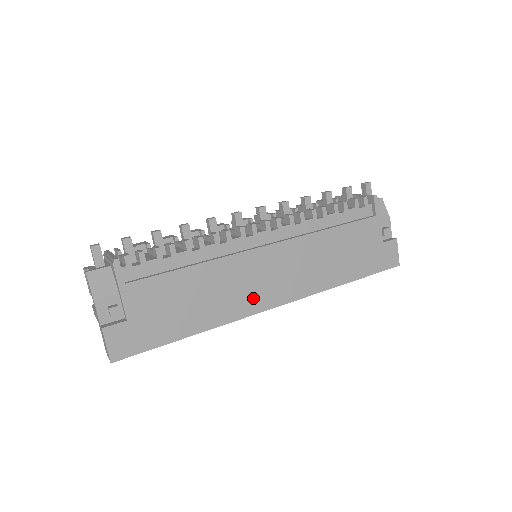
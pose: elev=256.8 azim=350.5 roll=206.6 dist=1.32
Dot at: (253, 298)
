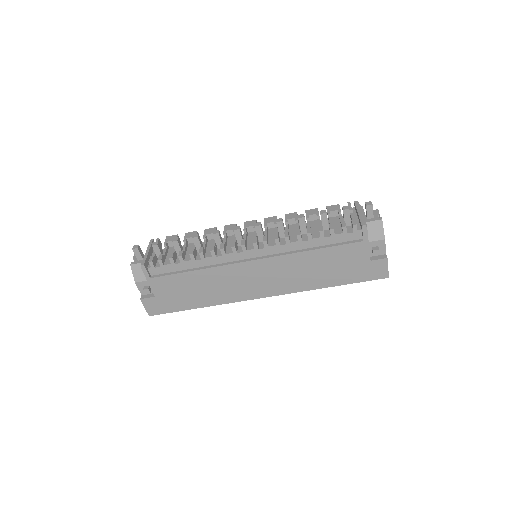
Dot at: (244, 291)
